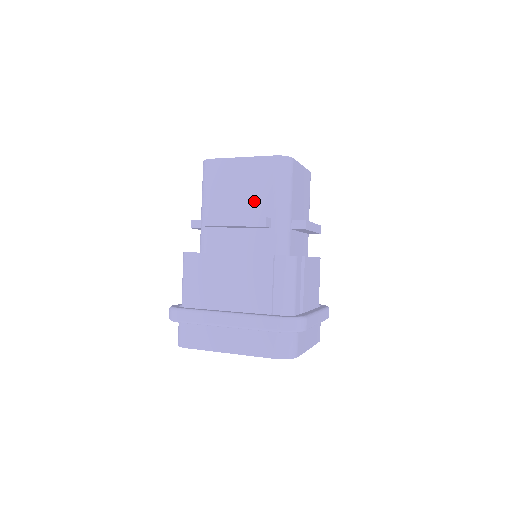
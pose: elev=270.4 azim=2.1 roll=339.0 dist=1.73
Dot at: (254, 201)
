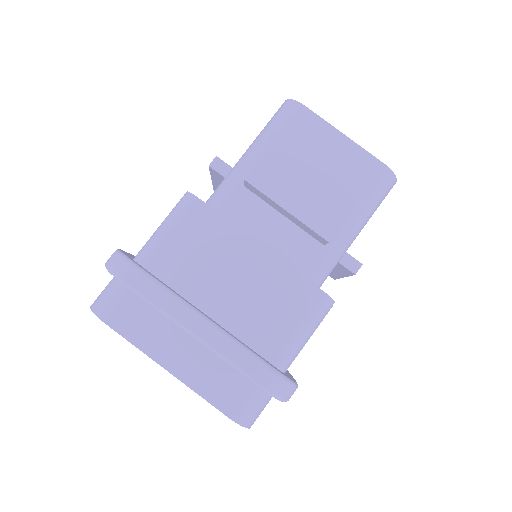
Dot at: (325, 198)
